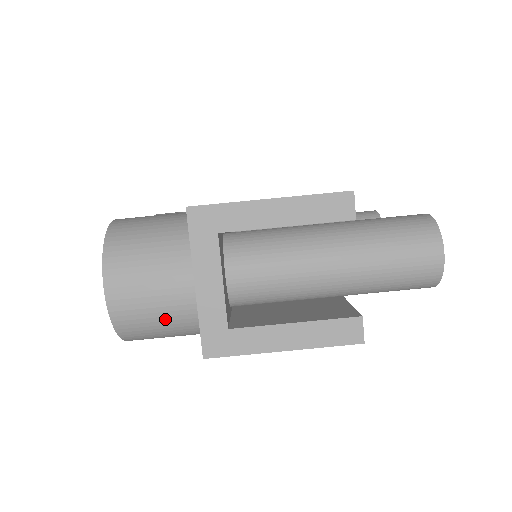
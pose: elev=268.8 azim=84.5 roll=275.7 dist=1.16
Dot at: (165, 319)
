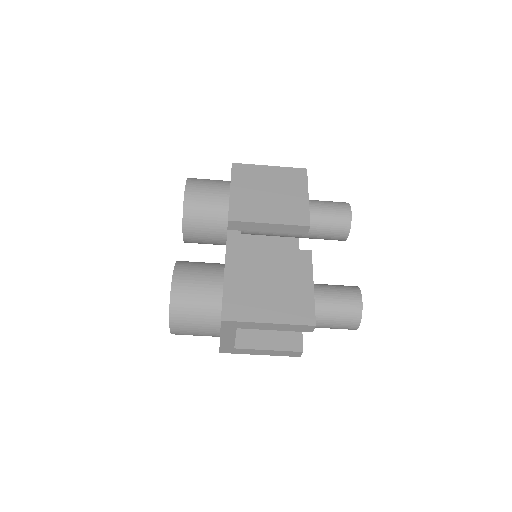
Dot at: occluded
